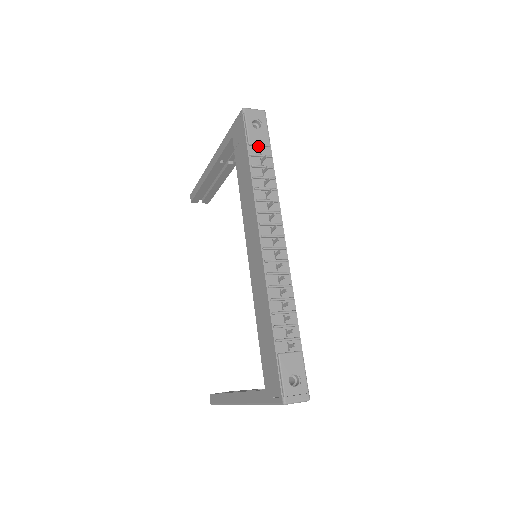
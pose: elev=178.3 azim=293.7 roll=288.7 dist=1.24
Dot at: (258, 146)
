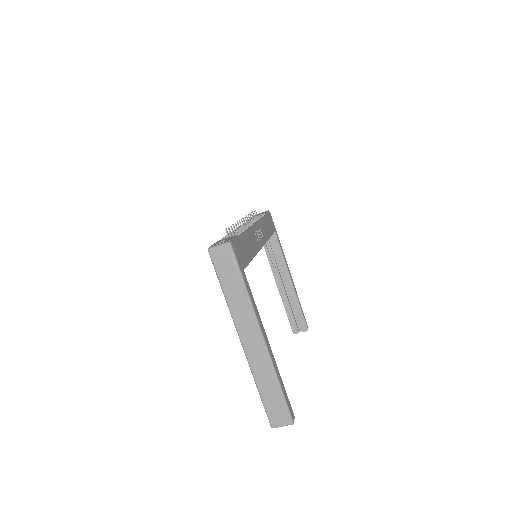
Dot at: occluded
